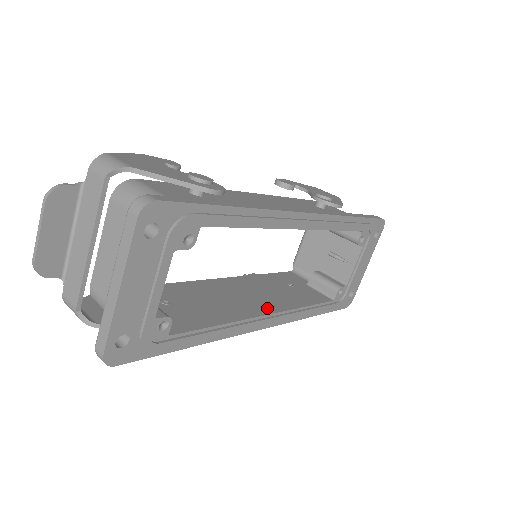
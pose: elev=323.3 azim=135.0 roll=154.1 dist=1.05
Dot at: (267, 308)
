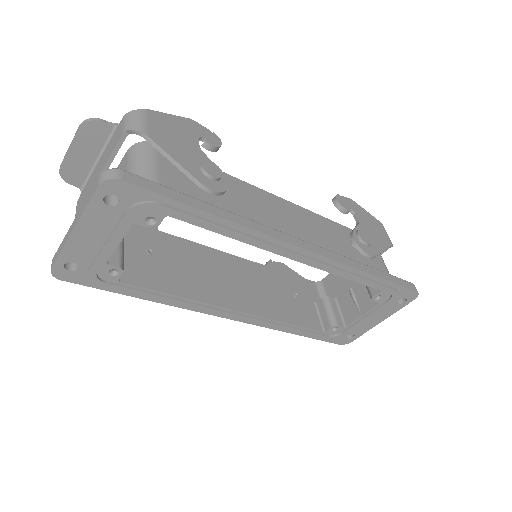
Dot at: (241, 304)
